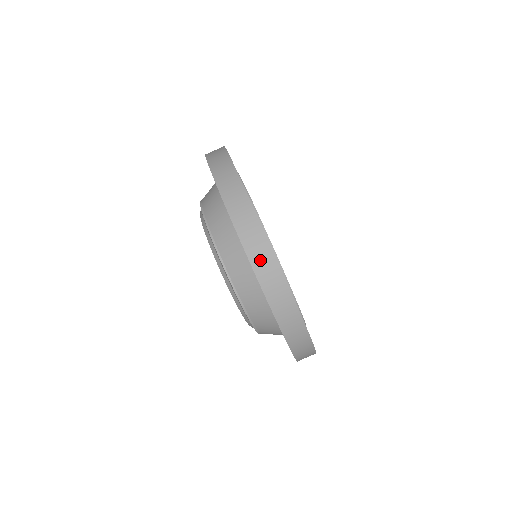
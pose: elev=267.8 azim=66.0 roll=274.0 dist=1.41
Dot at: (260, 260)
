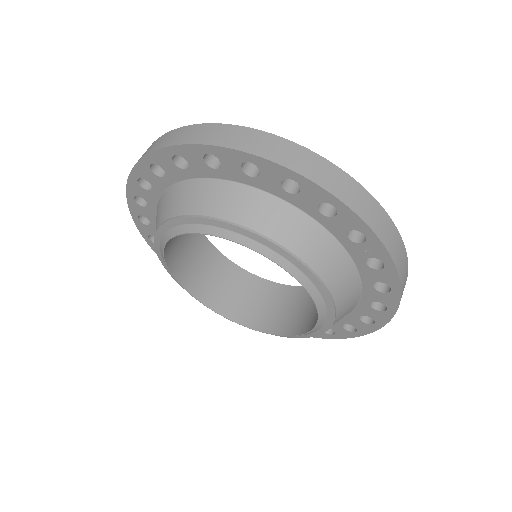
Dot at: (394, 246)
